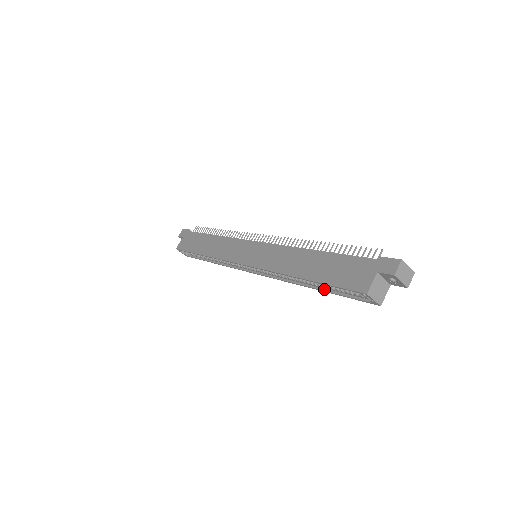
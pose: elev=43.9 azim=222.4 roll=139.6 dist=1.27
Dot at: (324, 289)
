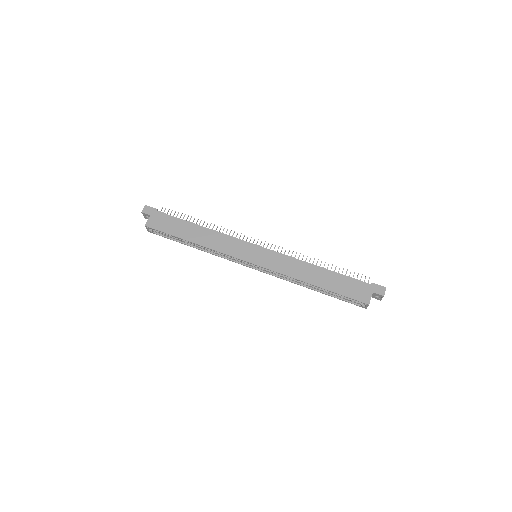
Dot at: (324, 292)
